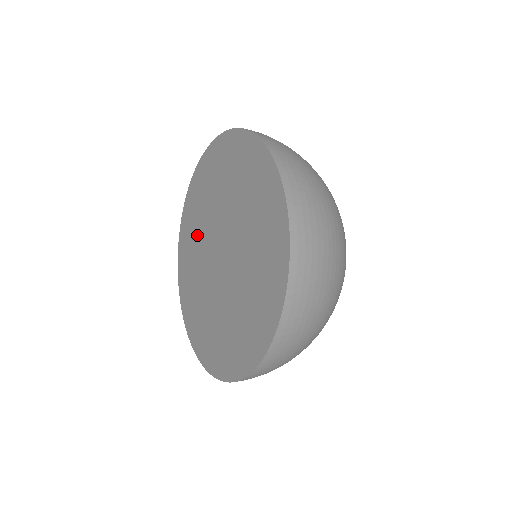
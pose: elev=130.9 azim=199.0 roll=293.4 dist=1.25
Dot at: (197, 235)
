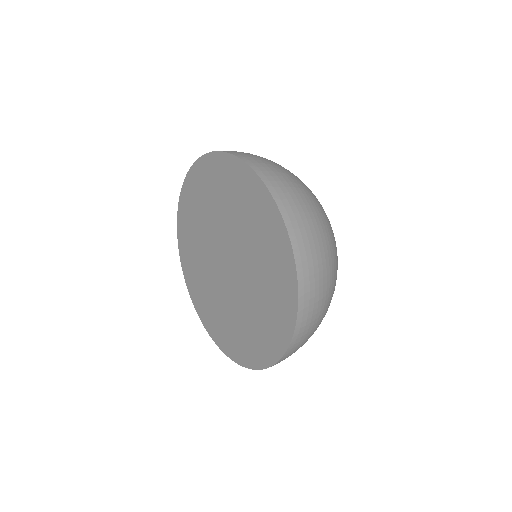
Dot at: (200, 226)
